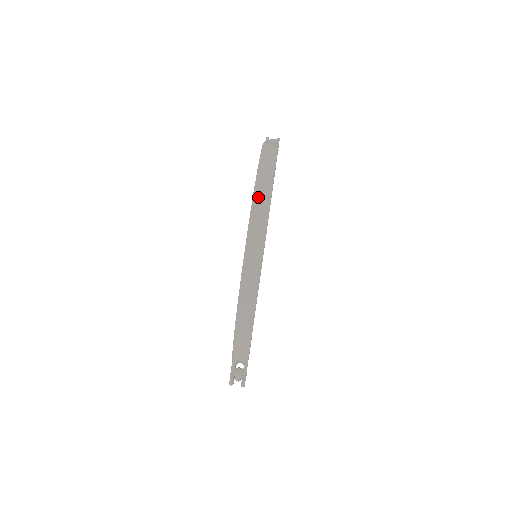
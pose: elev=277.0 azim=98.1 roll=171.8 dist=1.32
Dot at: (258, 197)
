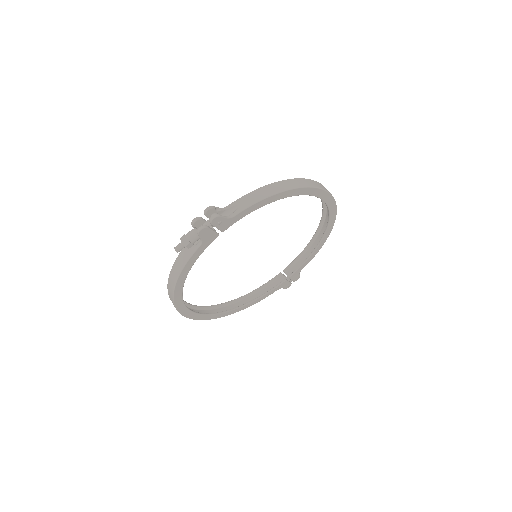
Dot at: occluded
